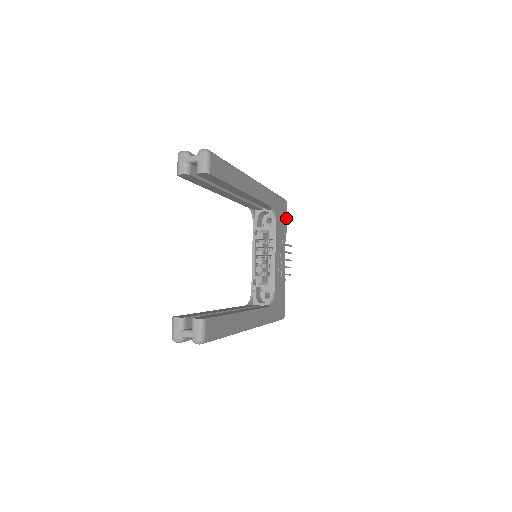
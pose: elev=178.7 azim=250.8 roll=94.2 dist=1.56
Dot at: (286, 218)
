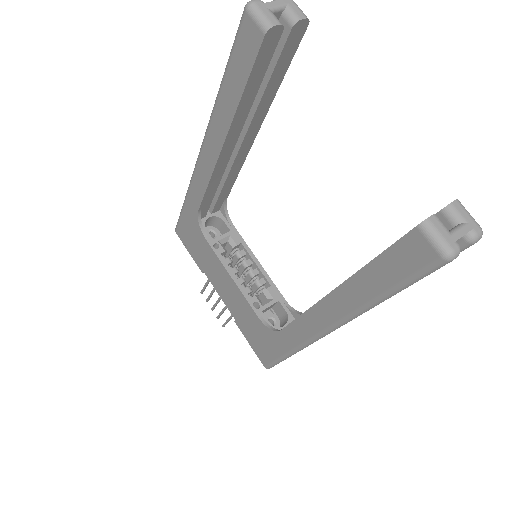
Dot at: occluded
